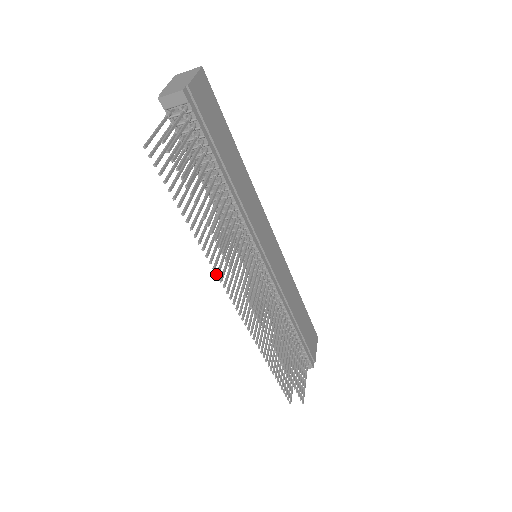
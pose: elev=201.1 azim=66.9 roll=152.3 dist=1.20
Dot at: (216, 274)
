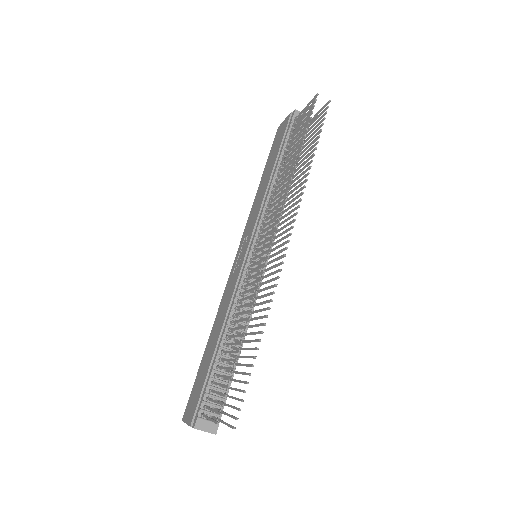
Dot at: (285, 199)
